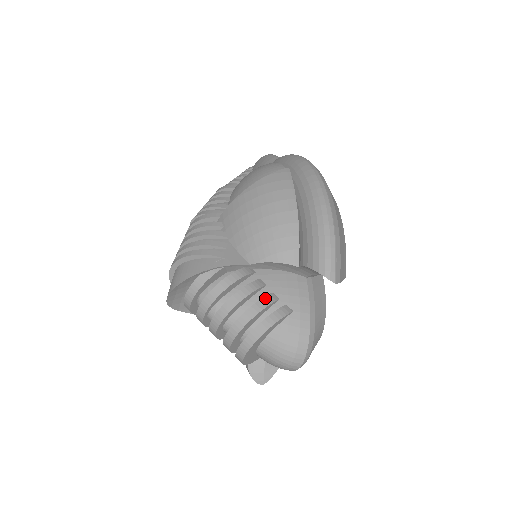
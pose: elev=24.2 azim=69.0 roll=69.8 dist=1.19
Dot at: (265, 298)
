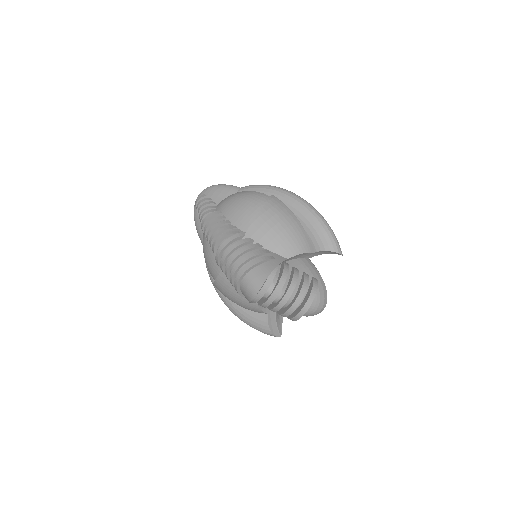
Dot at: (305, 276)
